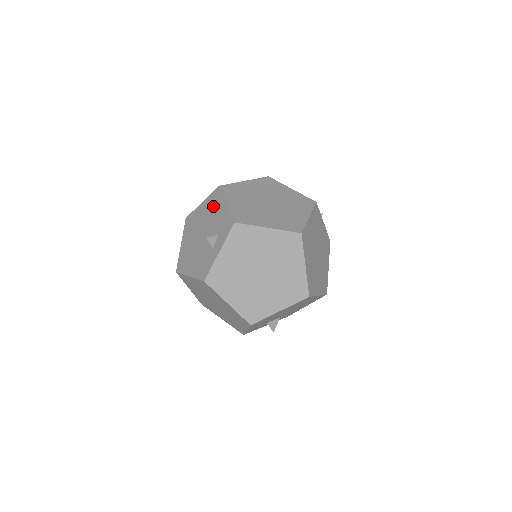
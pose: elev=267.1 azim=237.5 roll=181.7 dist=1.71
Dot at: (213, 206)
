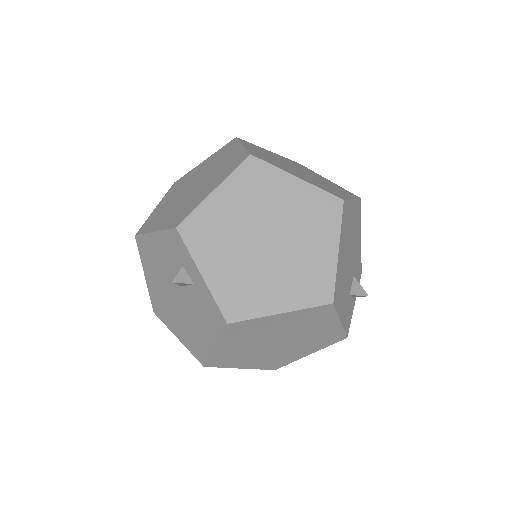
Dot at: (151, 258)
